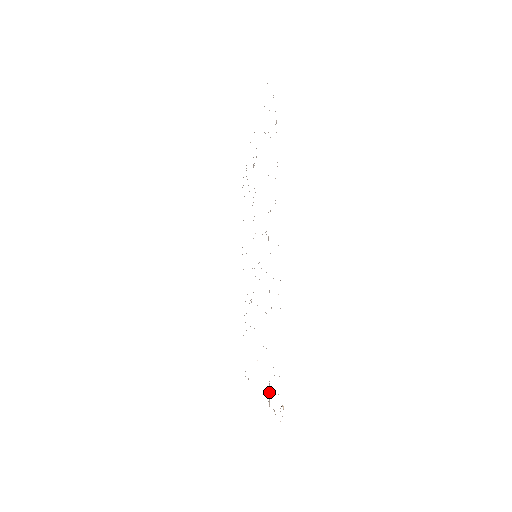
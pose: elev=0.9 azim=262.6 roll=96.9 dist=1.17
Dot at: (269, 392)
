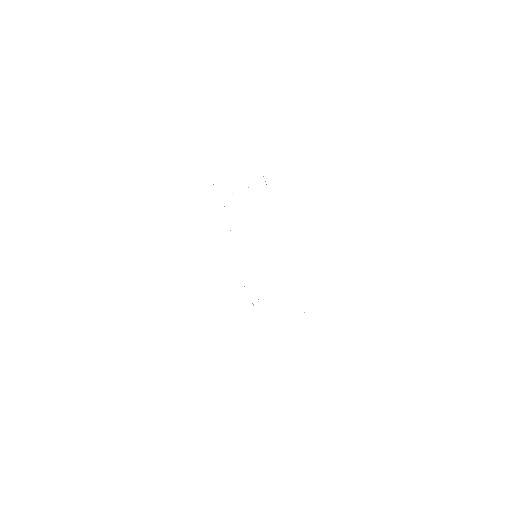
Dot at: occluded
